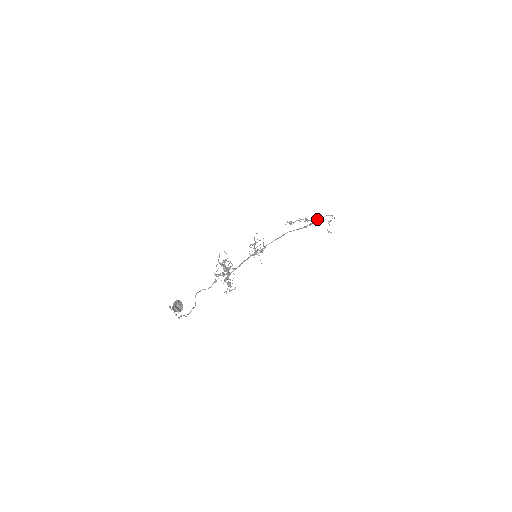
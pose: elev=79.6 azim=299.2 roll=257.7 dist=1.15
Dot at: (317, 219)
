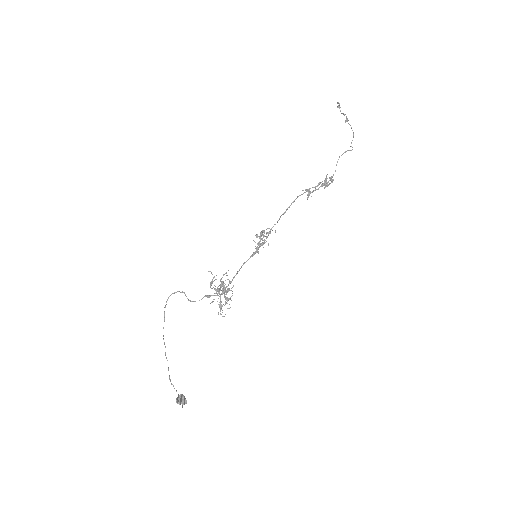
Dot at: occluded
